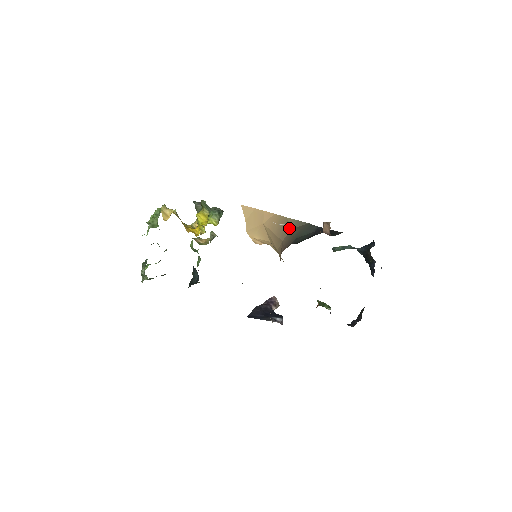
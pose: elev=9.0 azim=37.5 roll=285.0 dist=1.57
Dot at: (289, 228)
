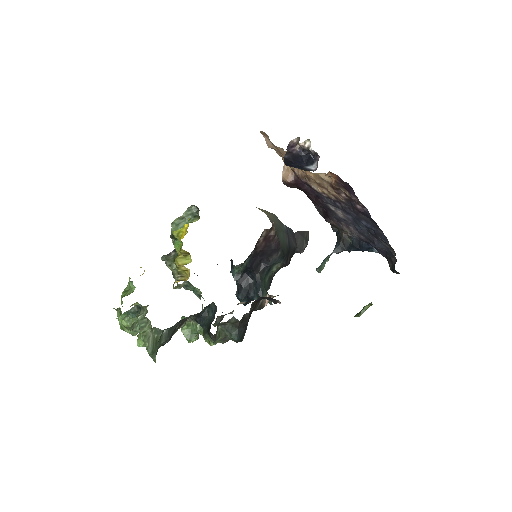
Dot at: occluded
